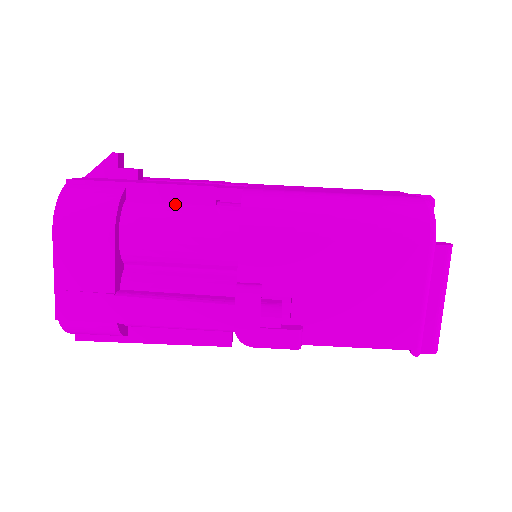
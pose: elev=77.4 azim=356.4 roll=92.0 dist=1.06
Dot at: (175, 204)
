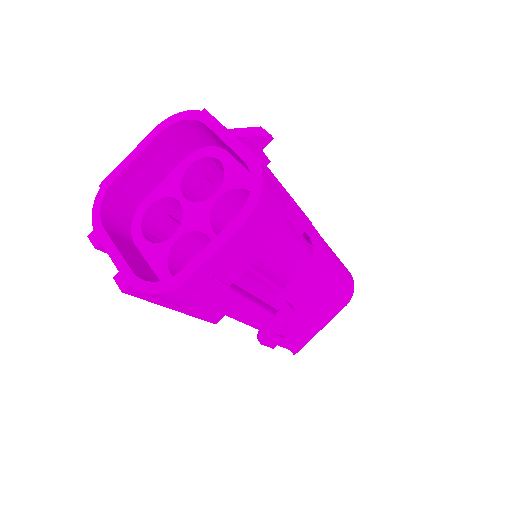
Dot at: (291, 224)
